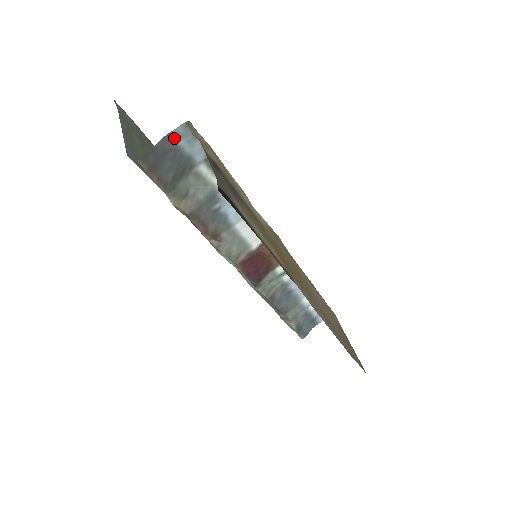
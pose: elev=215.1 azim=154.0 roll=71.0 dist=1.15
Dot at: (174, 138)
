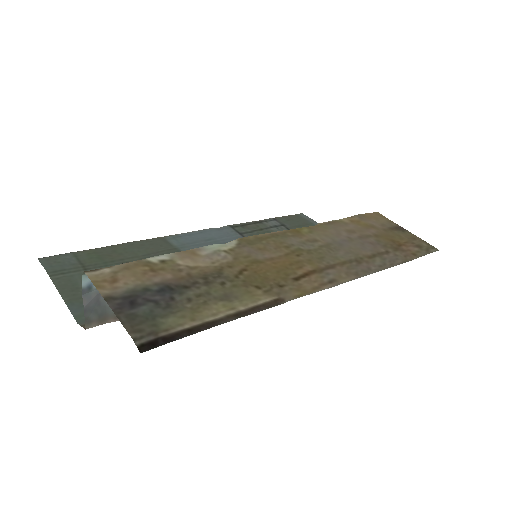
Dot at: (90, 288)
